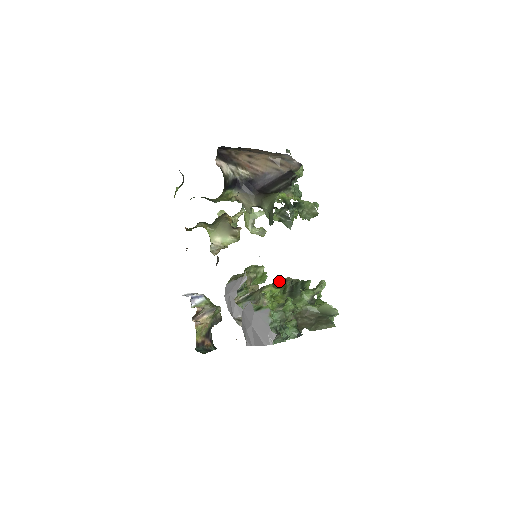
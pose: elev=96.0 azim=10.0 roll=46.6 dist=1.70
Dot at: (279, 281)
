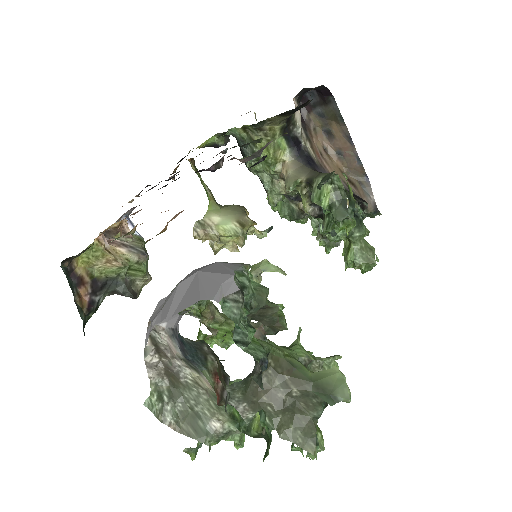
Dot at: occluded
